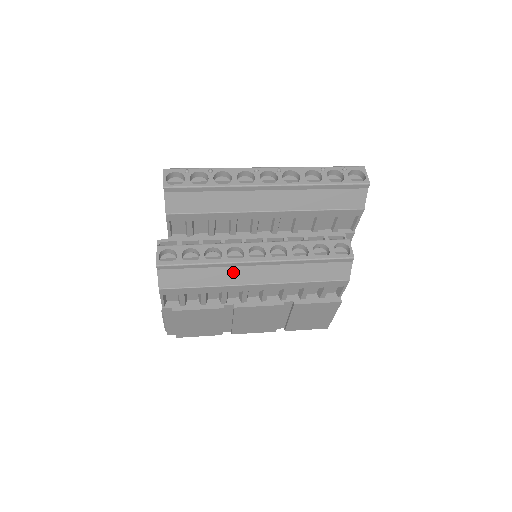
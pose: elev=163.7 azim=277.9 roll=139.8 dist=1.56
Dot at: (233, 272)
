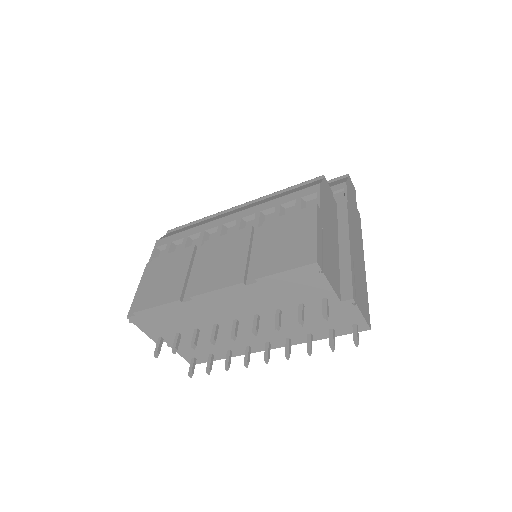
Dot at: (217, 217)
